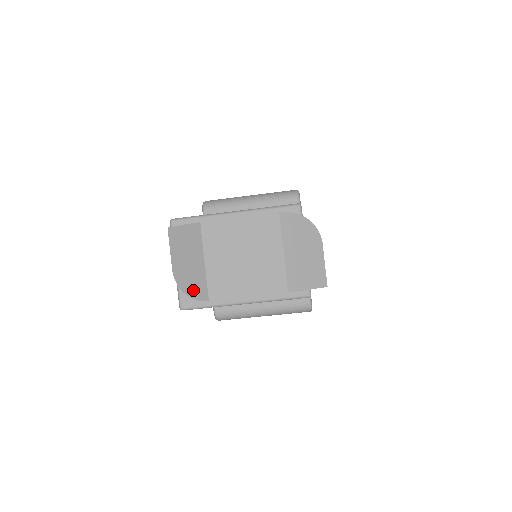
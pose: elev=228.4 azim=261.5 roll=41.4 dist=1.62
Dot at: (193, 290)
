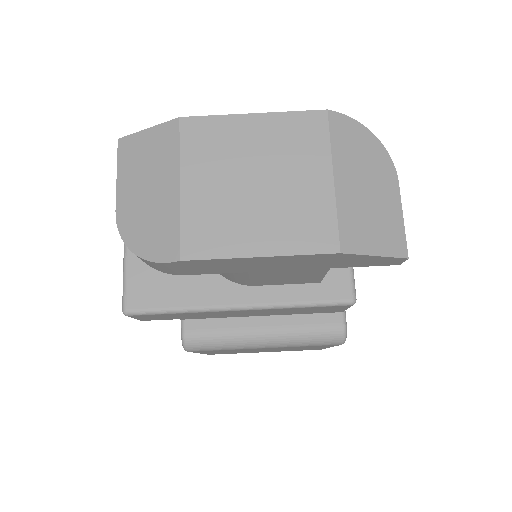
Dot at: (150, 243)
